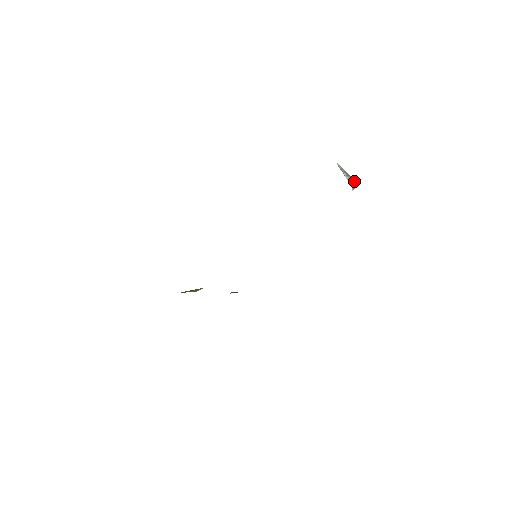
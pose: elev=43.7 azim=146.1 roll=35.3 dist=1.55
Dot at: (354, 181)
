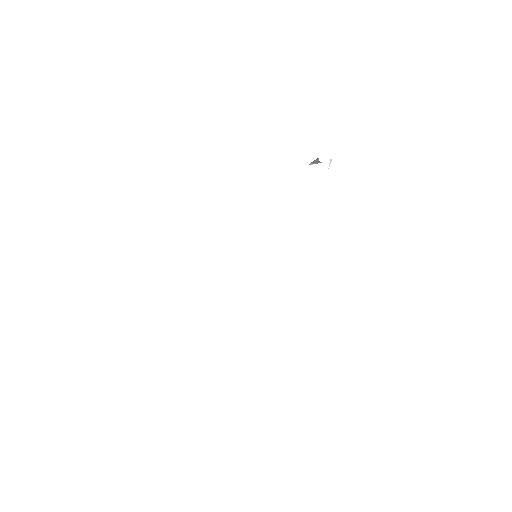
Dot at: occluded
